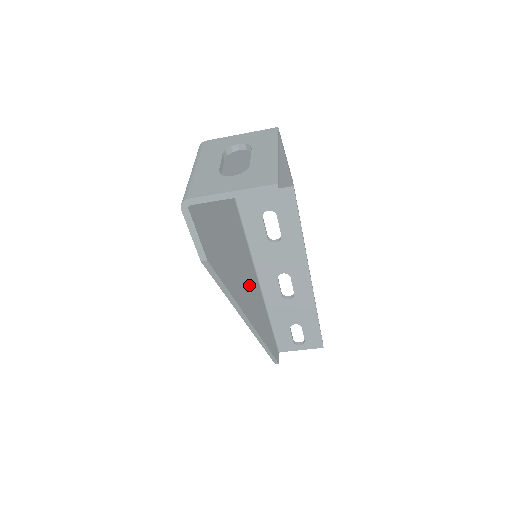
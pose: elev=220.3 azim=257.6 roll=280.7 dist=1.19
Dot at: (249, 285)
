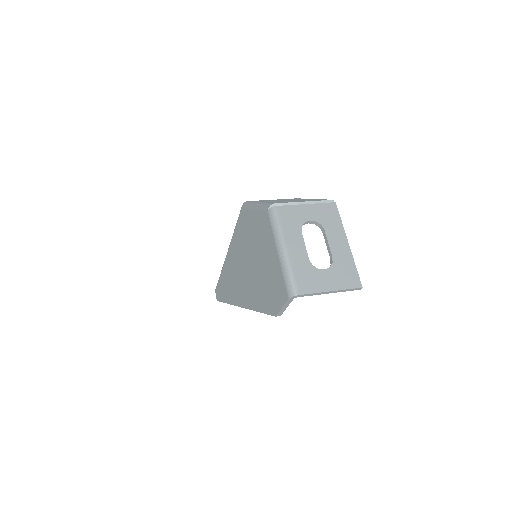
Dot at: occluded
